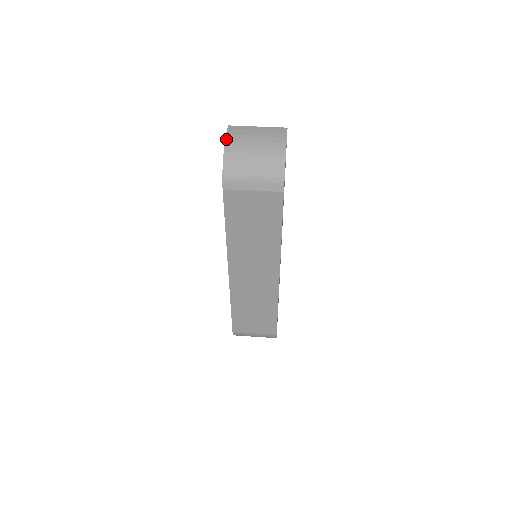
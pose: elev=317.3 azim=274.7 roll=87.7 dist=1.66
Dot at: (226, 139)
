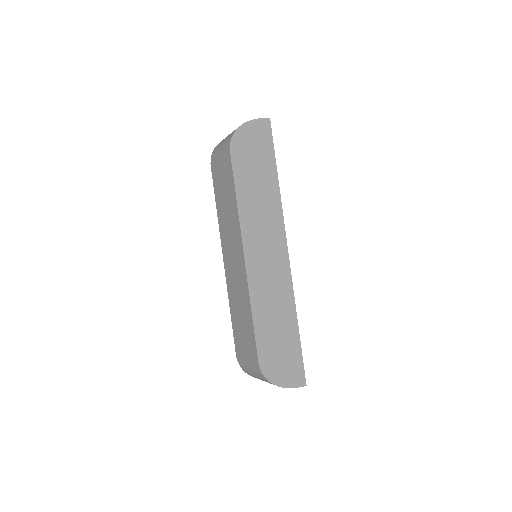
Dot at: occluded
